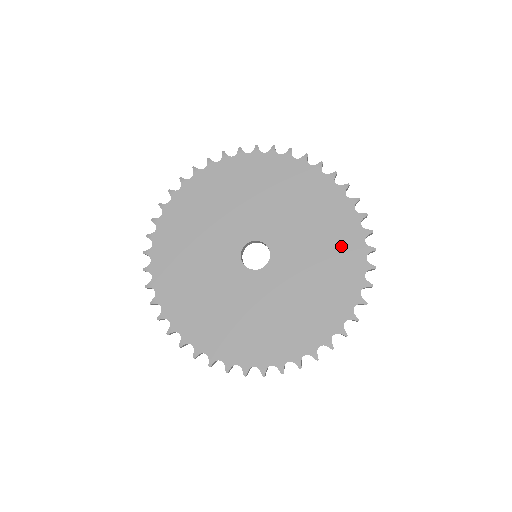
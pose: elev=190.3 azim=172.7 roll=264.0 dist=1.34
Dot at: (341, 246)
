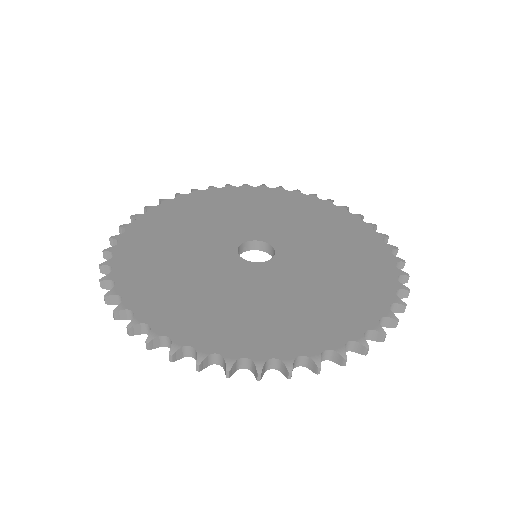
Dot at: (343, 228)
